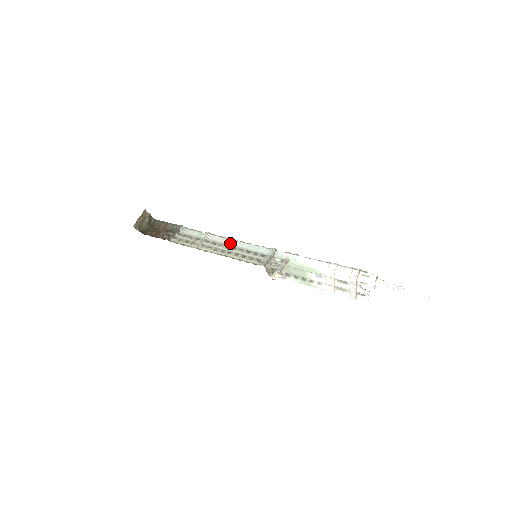
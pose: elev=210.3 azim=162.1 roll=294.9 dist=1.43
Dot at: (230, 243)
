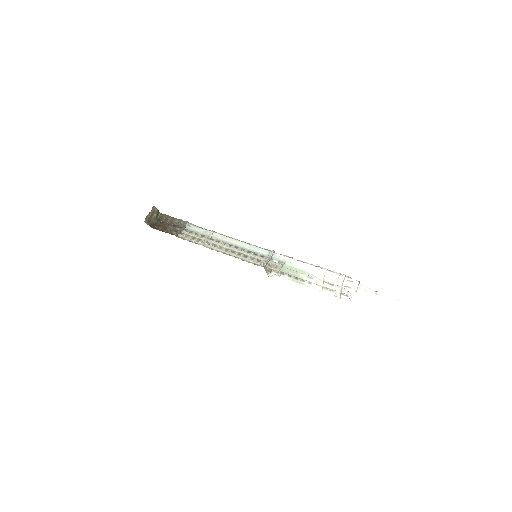
Dot at: (233, 242)
